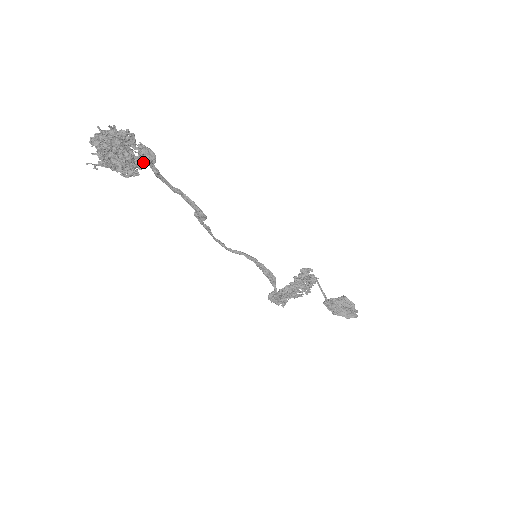
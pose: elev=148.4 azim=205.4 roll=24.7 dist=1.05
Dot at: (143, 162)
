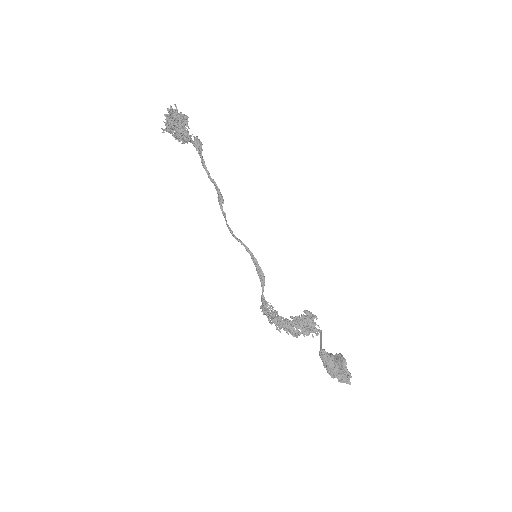
Dot at: (189, 136)
